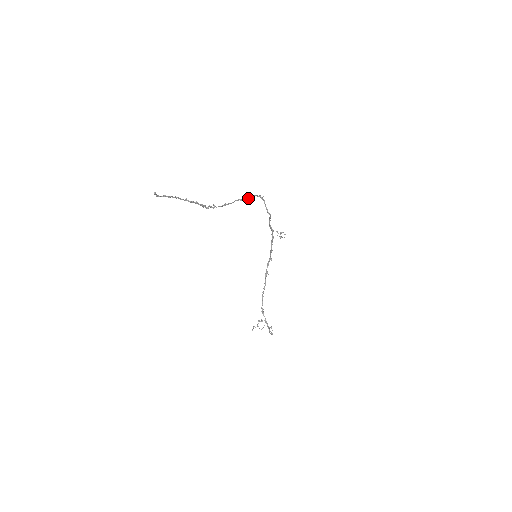
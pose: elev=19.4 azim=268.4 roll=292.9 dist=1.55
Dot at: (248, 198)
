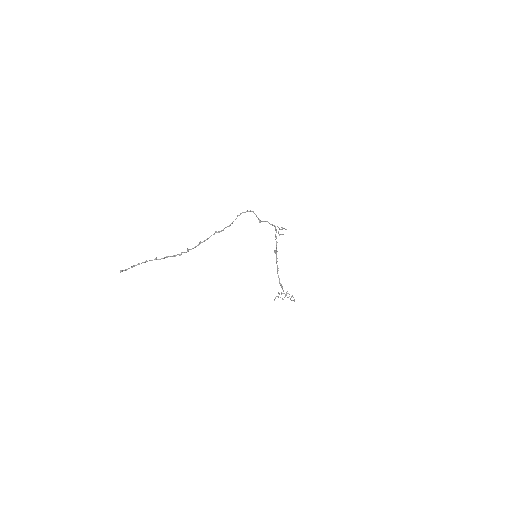
Dot at: (226, 227)
